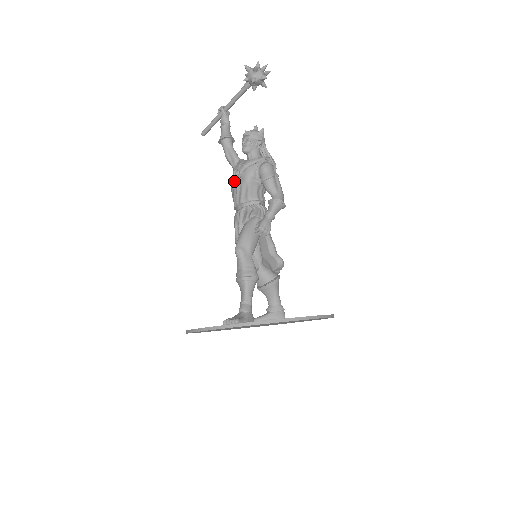
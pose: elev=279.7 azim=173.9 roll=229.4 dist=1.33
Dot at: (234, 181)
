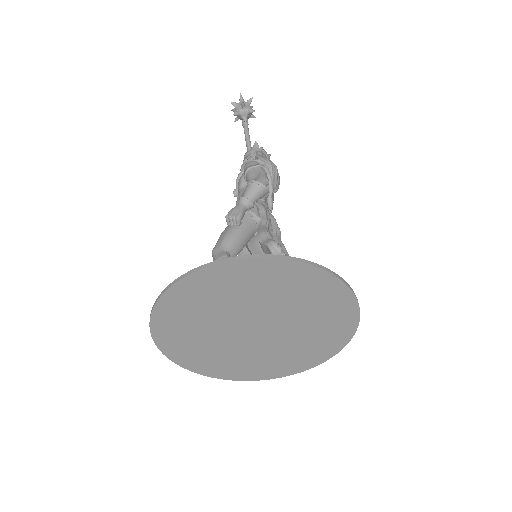
Dot at: occluded
